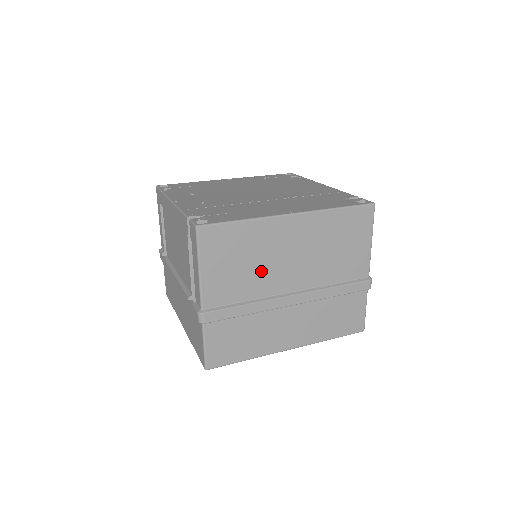
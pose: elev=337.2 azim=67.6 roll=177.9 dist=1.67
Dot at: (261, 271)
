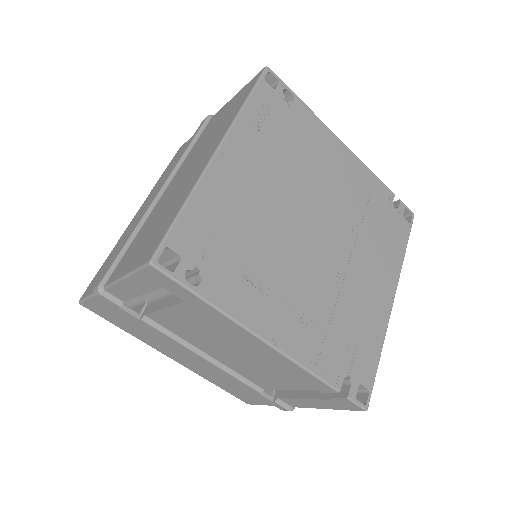
Dot at: occluded
